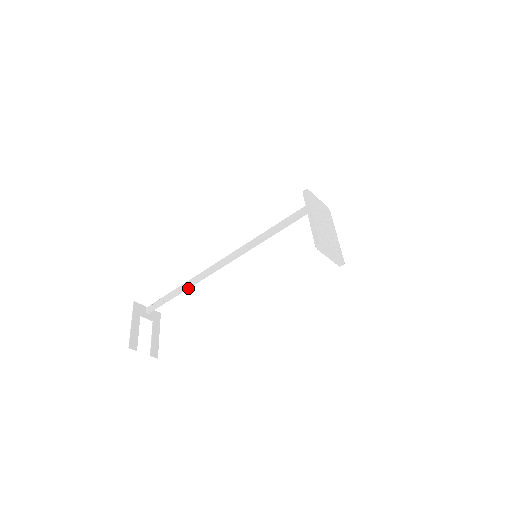
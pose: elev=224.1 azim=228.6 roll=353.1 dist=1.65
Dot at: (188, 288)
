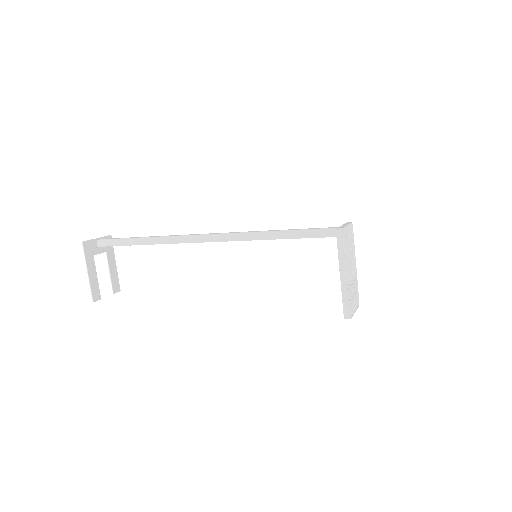
Dot at: (157, 243)
